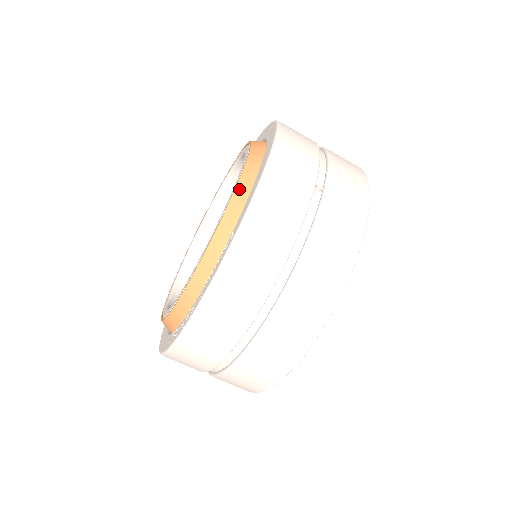
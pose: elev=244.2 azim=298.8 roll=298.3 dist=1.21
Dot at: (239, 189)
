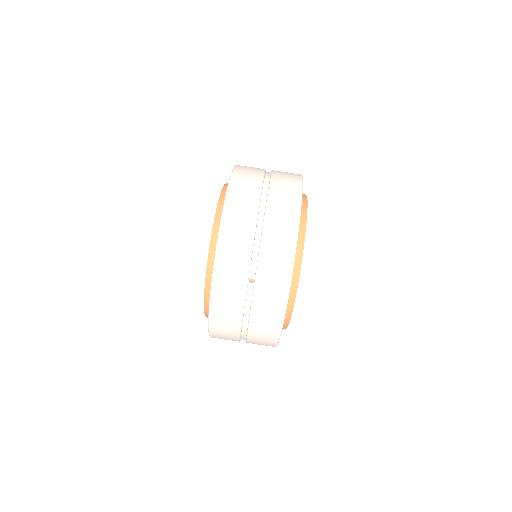
Dot at: occluded
